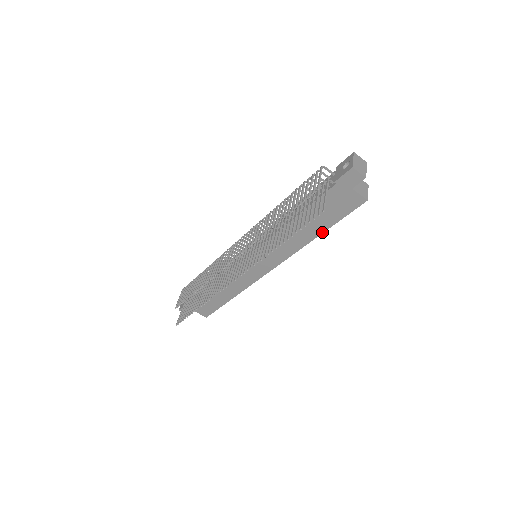
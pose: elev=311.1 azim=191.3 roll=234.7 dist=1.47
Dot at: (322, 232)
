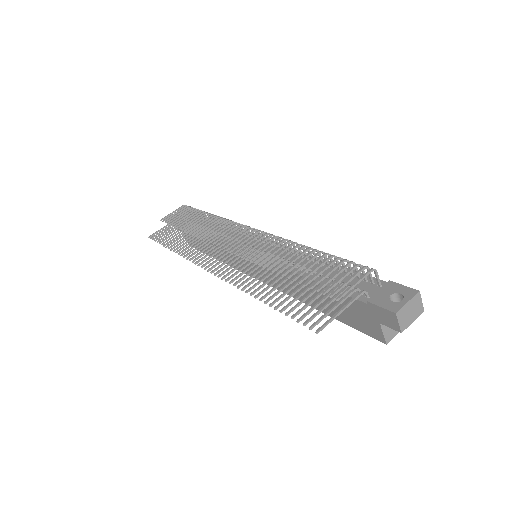
Dot at: (324, 312)
